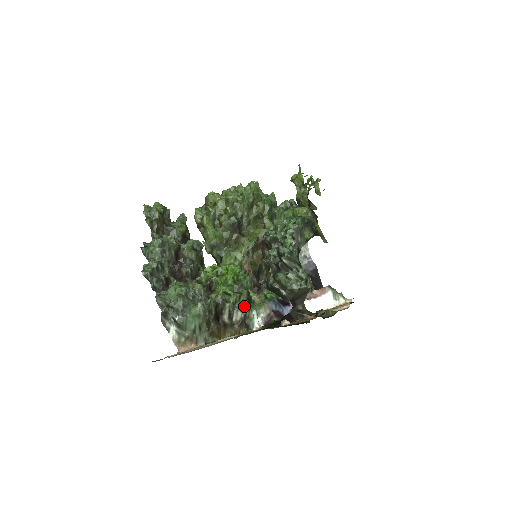
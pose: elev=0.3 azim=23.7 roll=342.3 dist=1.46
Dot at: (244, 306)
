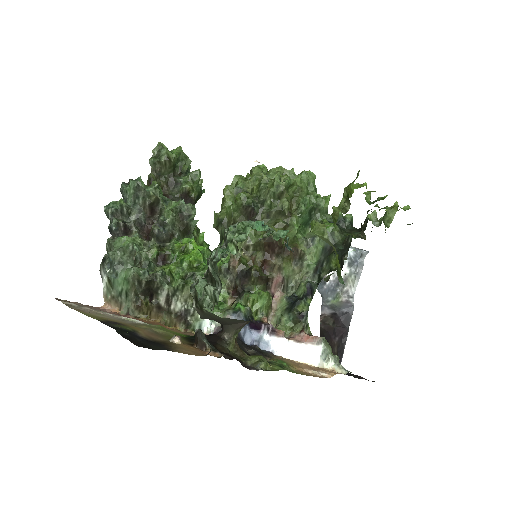
Dot at: (189, 299)
